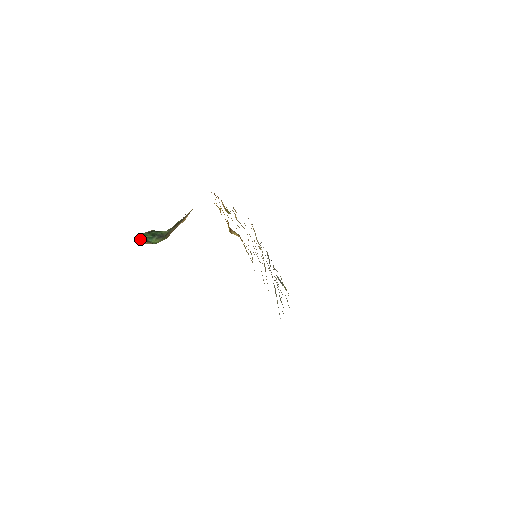
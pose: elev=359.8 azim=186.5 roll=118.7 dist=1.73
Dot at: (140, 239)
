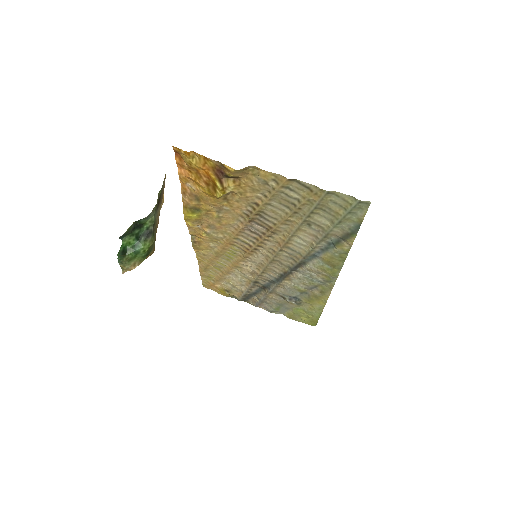
Dot at: (123, 258)
